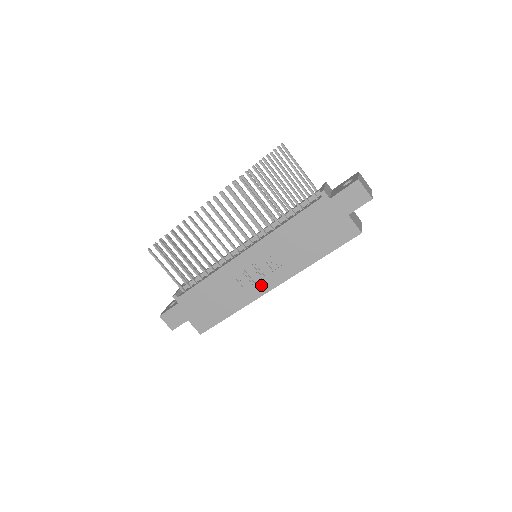
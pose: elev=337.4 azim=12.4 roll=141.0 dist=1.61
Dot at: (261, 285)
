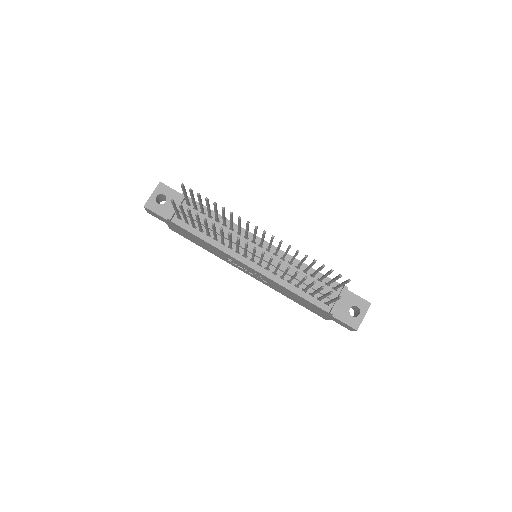
Dot at: (241, 269)
